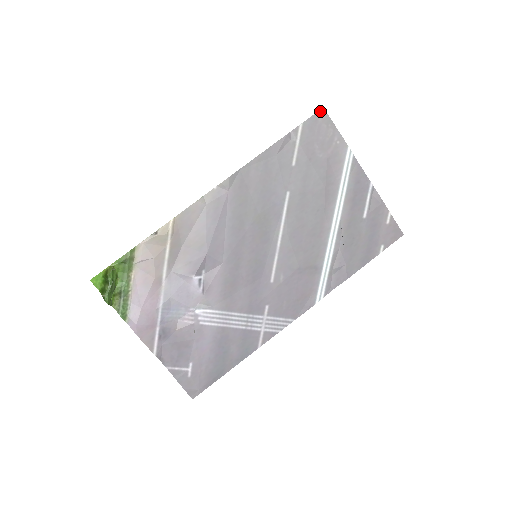
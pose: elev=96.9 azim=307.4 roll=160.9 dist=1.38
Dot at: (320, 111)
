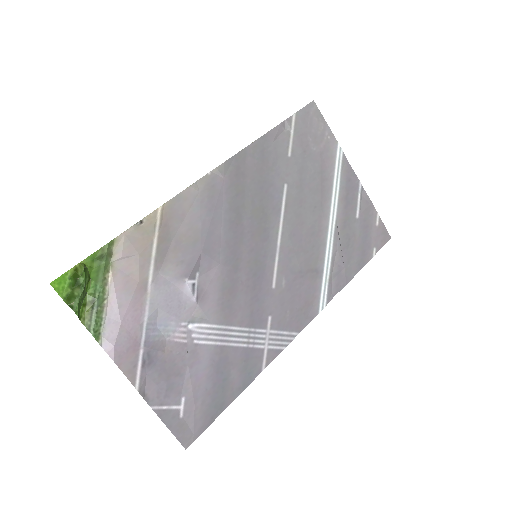
Dot at: (311, 103)
